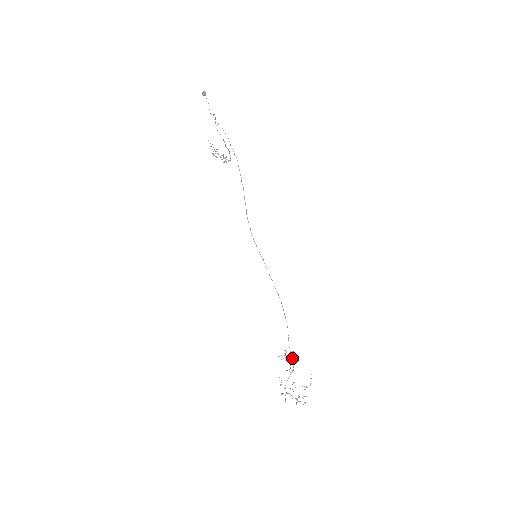
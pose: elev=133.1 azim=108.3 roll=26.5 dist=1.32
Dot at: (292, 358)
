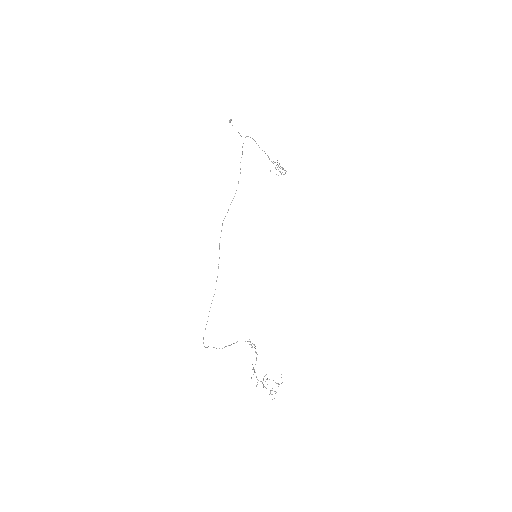
Dot at: (234, 343)
